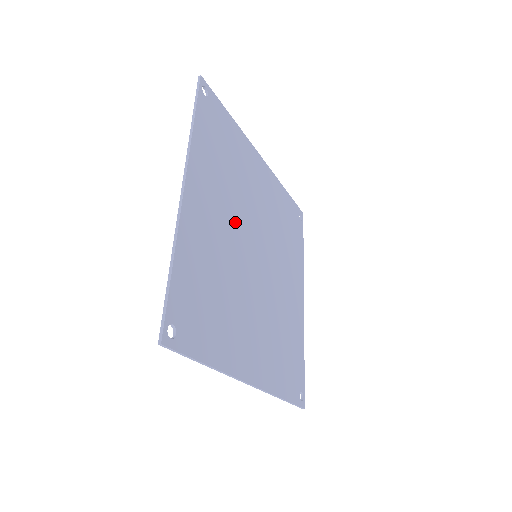
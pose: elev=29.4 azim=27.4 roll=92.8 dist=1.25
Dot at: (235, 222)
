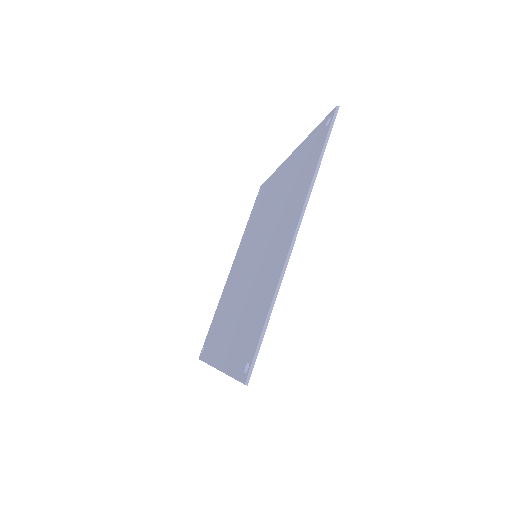
Dot at: occluded
